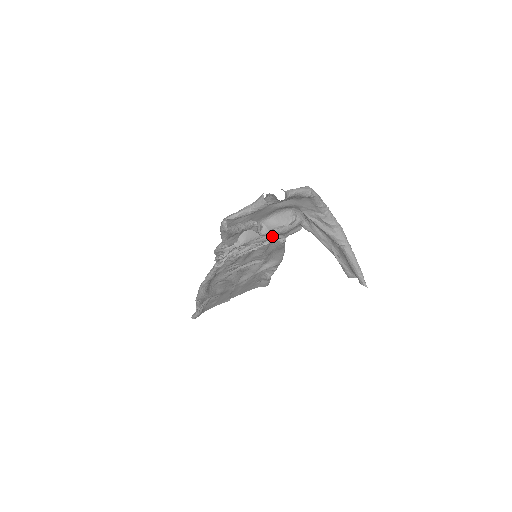
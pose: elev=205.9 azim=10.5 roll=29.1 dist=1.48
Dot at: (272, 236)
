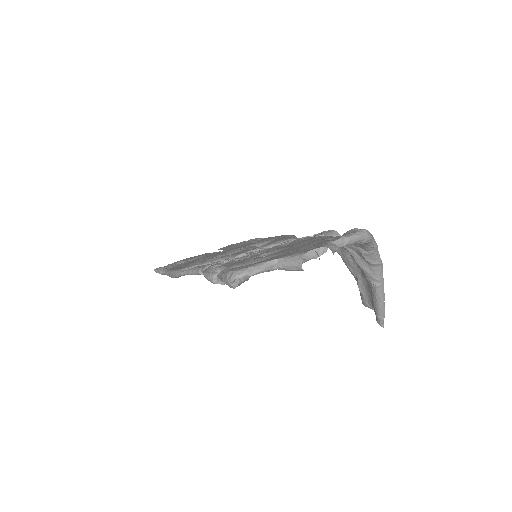
Dot at: occluded
